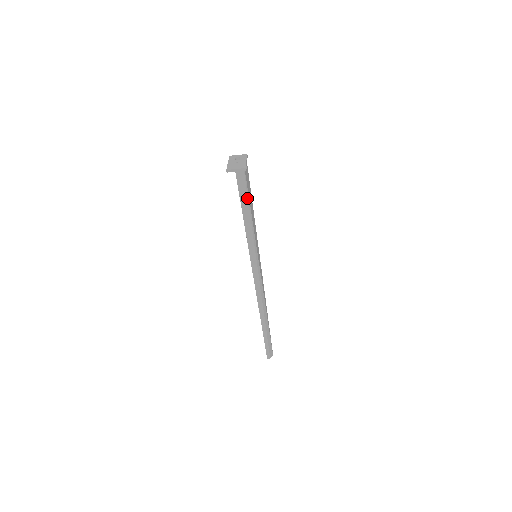
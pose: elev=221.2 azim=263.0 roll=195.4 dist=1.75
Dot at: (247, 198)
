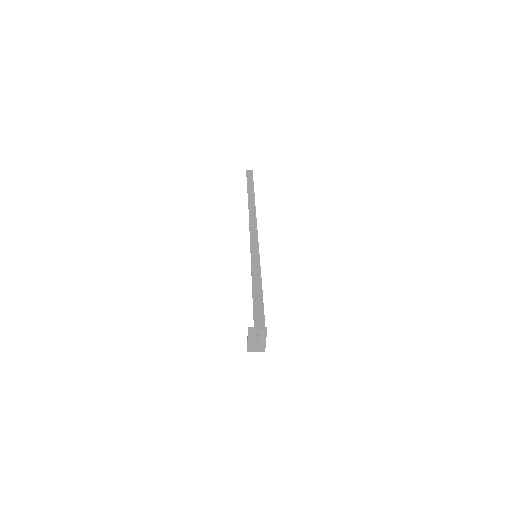
Dot at: occluded
